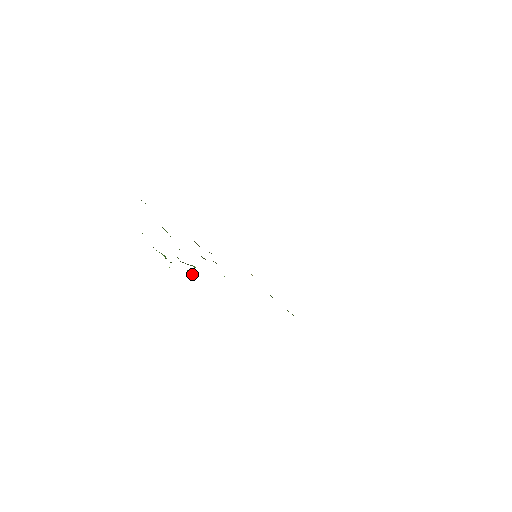
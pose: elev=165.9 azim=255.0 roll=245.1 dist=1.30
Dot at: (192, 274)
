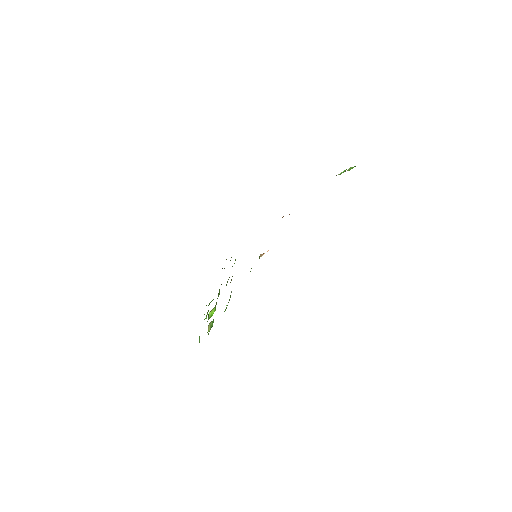
Dot at: occluded
